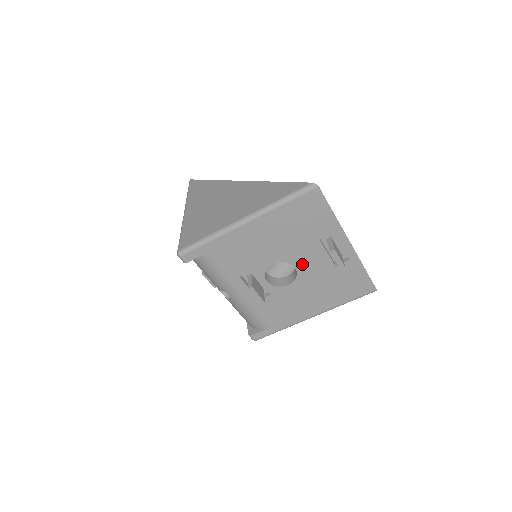
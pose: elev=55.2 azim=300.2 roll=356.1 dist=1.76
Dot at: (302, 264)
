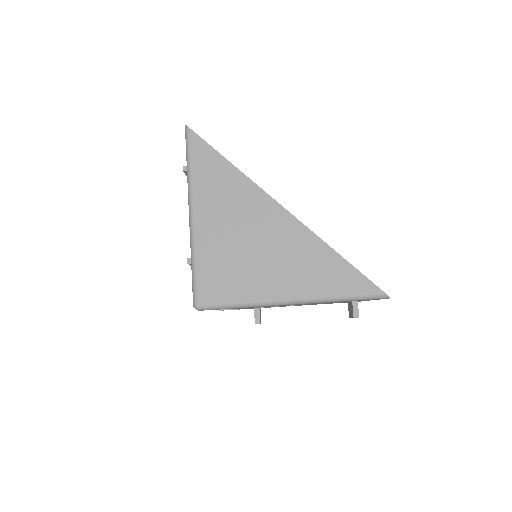
Dot at: occluded
